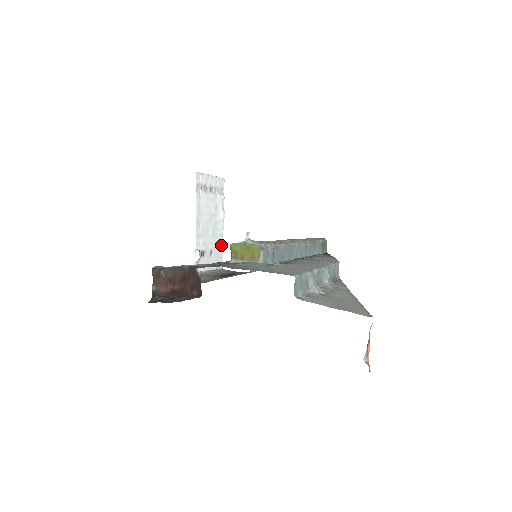
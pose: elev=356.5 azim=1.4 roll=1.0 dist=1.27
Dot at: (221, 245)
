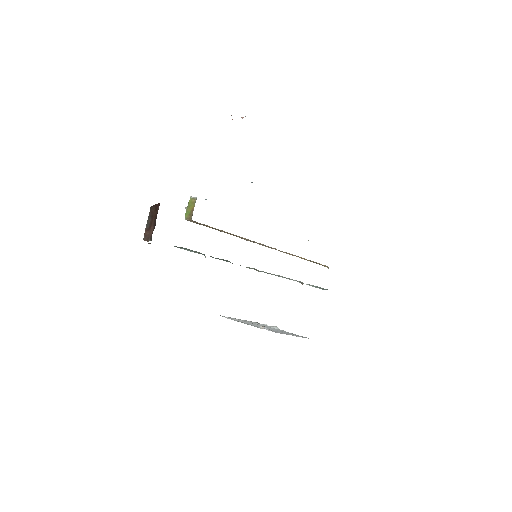
Dot at: occluded
